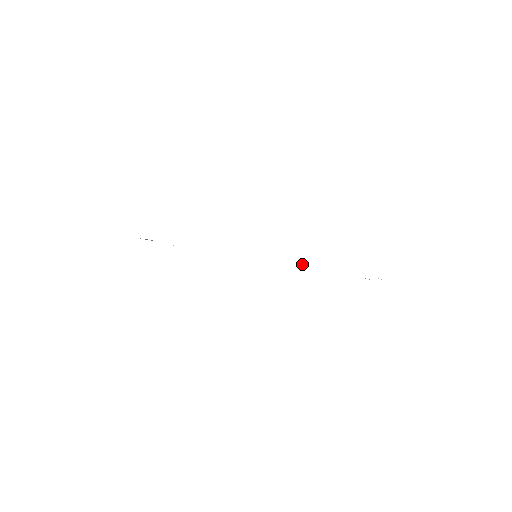
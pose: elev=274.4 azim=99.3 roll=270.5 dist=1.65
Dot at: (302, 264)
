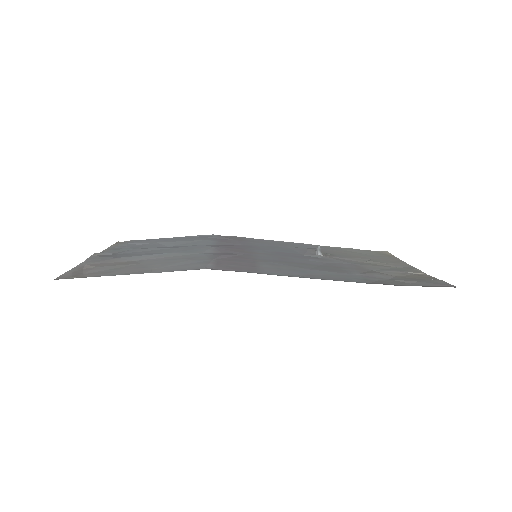
Dot at: (319, 254)
